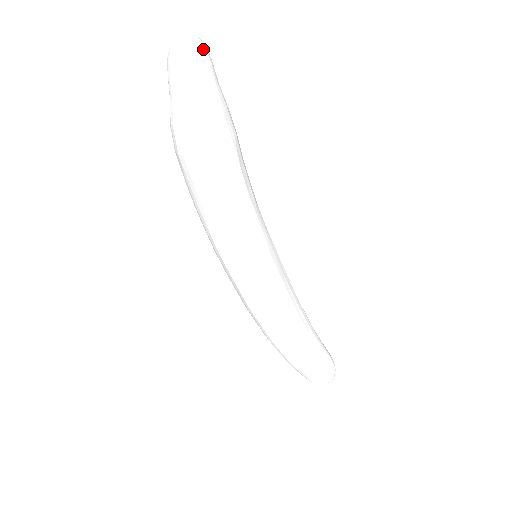
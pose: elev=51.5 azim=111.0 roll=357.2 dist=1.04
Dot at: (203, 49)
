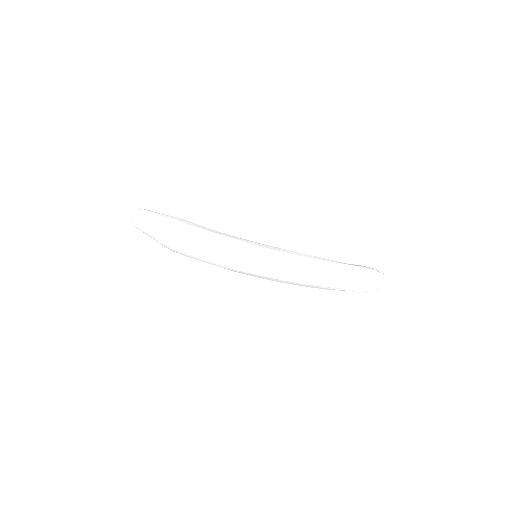
Dot at: (138, 215)
